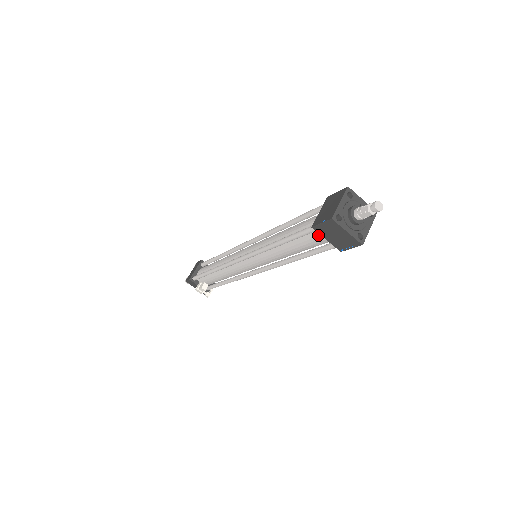
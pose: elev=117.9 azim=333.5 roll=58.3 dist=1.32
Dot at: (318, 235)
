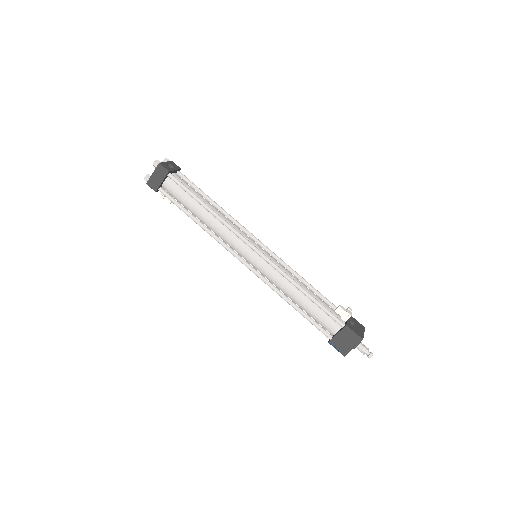
Dot at: occluded
